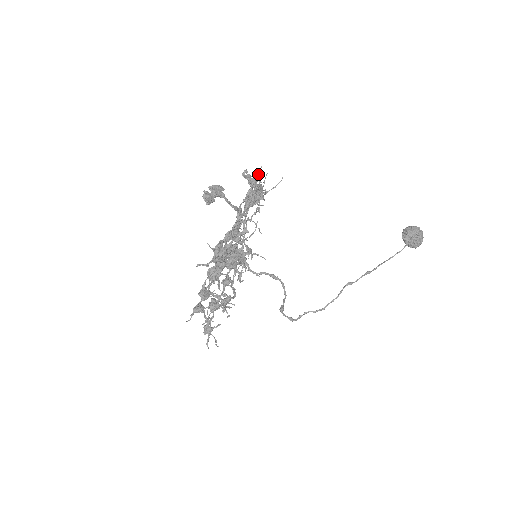
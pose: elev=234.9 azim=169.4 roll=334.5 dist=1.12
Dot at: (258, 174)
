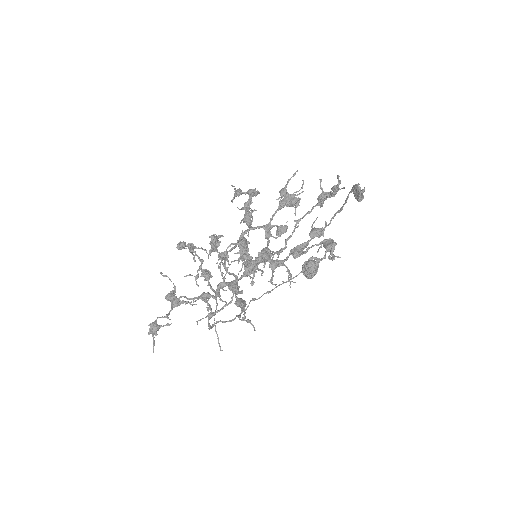
Dot at: (321, 180)
